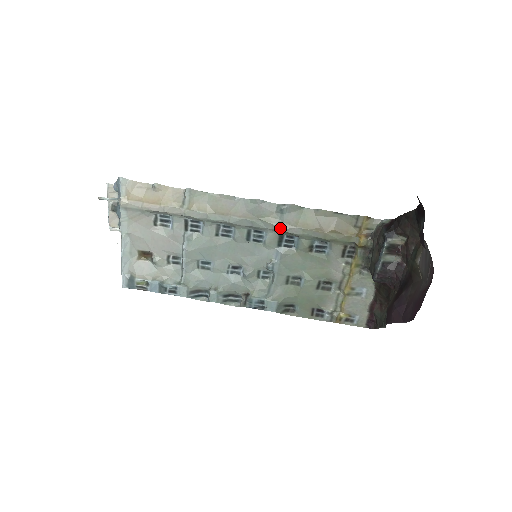
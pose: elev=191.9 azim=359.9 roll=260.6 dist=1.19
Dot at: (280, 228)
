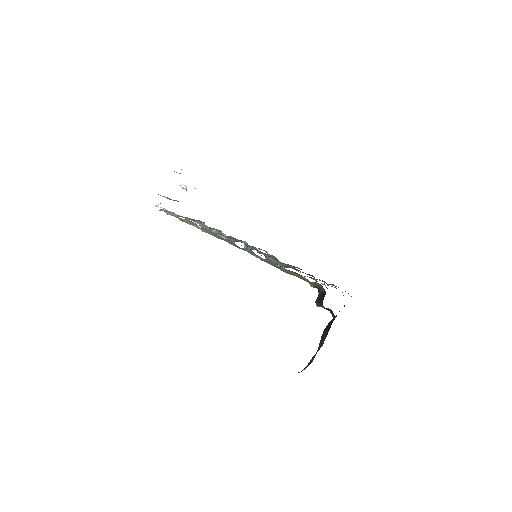
Dot at: (260, 259)
